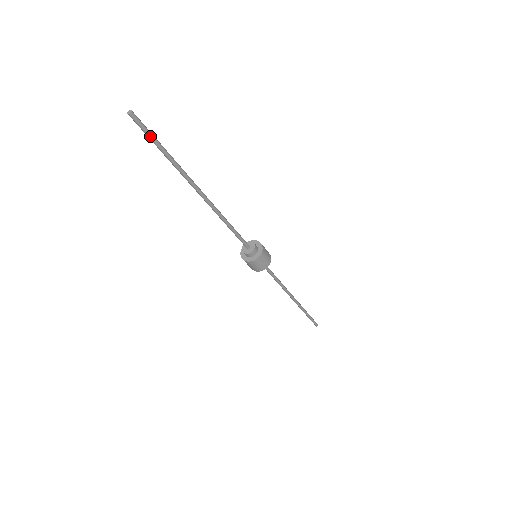
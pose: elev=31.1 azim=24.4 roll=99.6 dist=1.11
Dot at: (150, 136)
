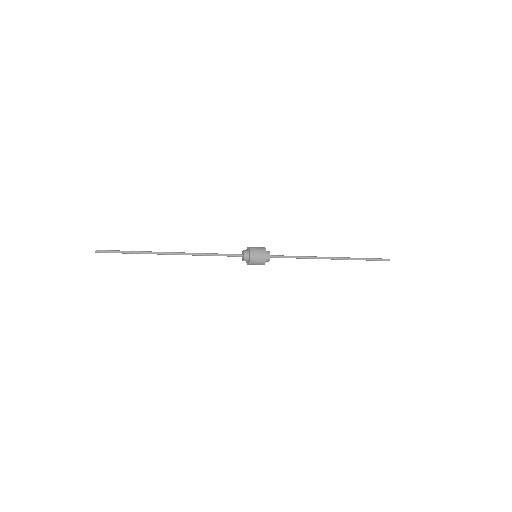
Dot at: occluded
